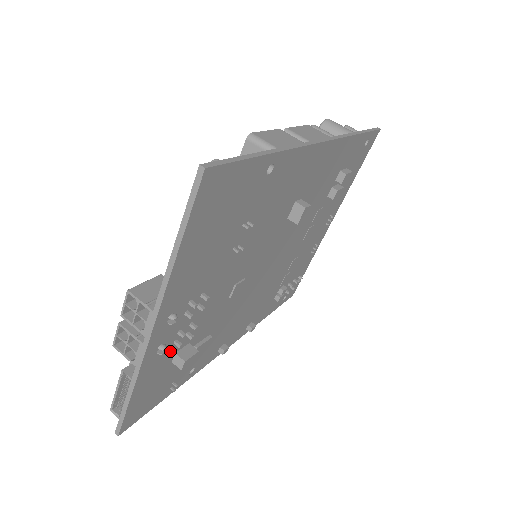
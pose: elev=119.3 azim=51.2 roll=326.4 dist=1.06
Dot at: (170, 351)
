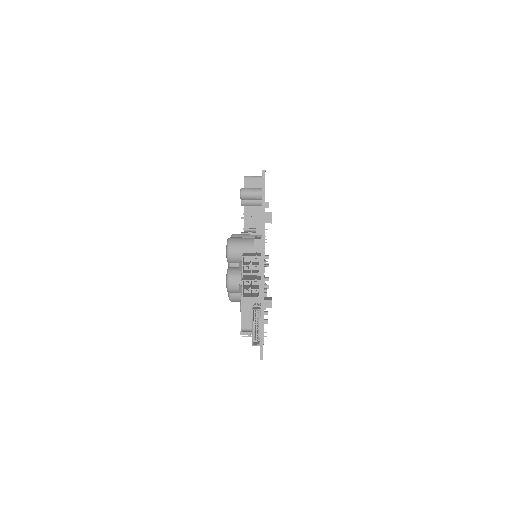
Dot at: occluded
